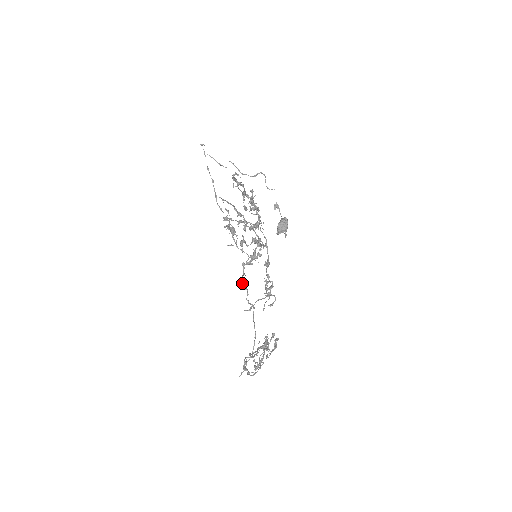
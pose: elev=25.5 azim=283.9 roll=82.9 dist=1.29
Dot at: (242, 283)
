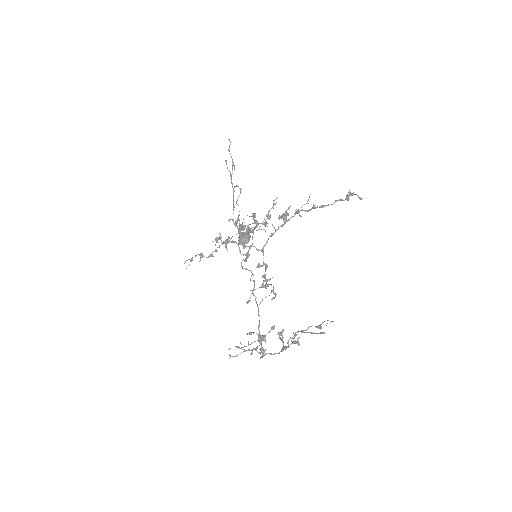
Dot at: occluded
